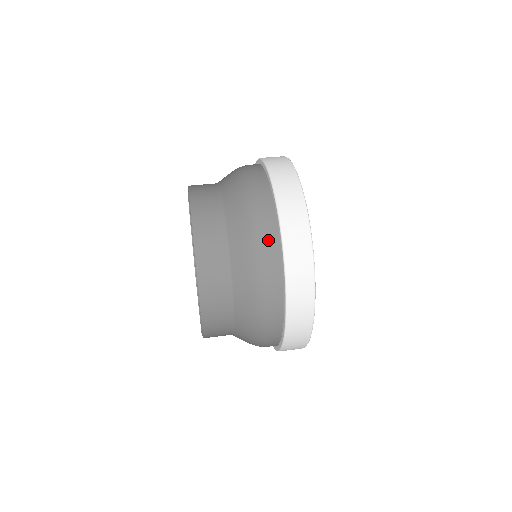
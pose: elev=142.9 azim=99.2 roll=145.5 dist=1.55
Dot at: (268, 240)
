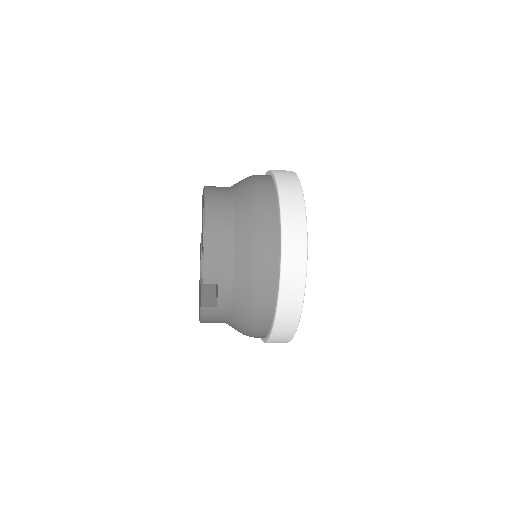
Dot at: (262, 176)
